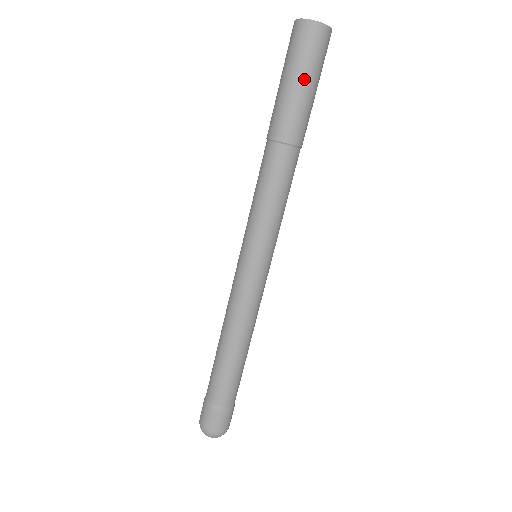
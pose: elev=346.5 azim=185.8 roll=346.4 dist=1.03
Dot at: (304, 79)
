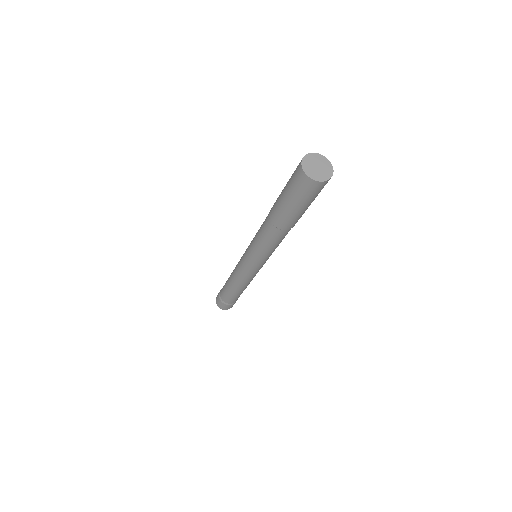
Dot at: (289, 199)
